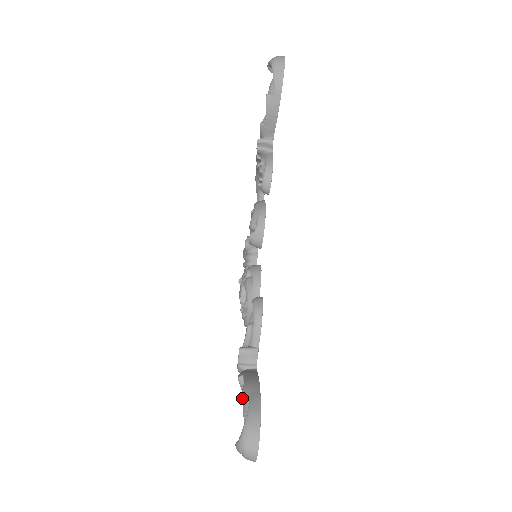
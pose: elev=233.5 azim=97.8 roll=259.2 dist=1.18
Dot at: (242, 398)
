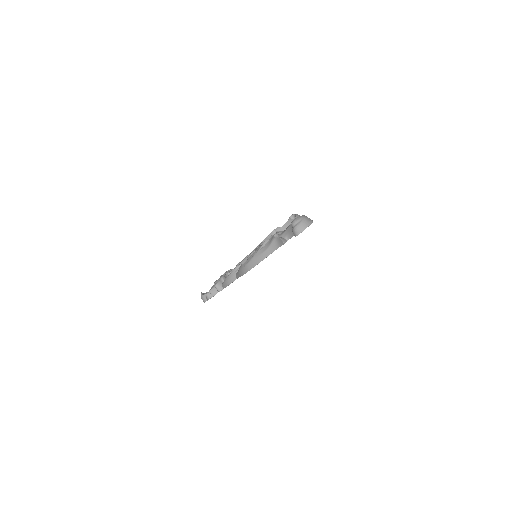
Dot at: occluded
